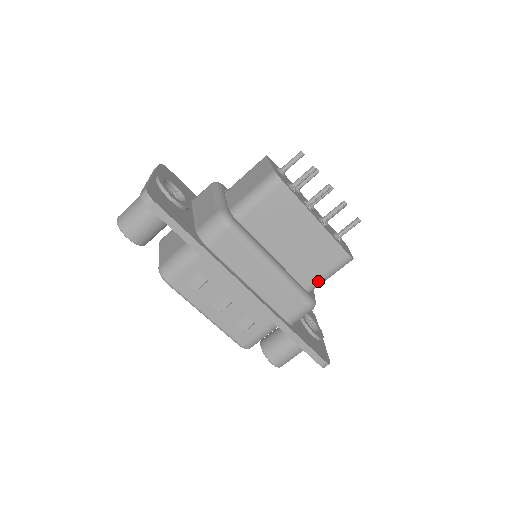
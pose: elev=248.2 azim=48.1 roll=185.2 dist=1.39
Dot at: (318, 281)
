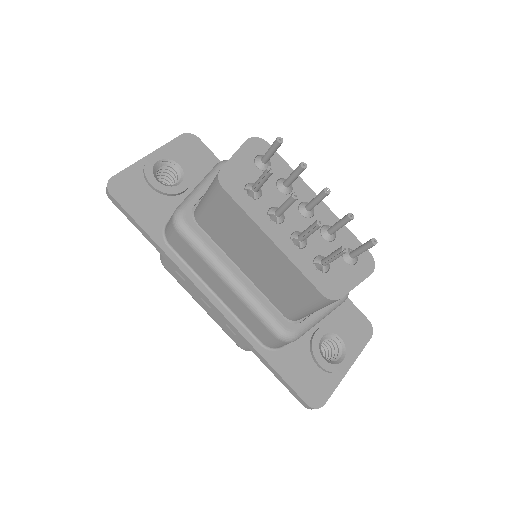
Dot at: (297, 312)
